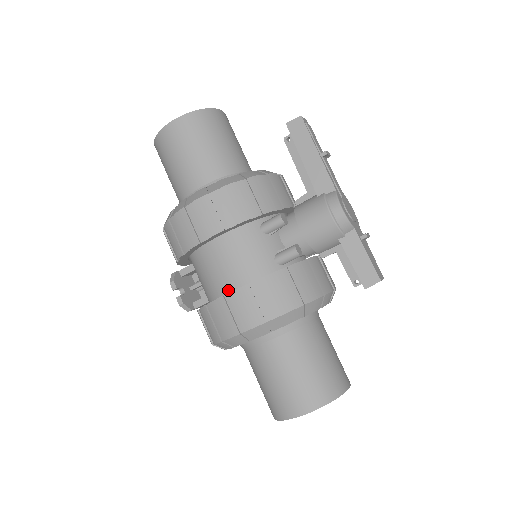
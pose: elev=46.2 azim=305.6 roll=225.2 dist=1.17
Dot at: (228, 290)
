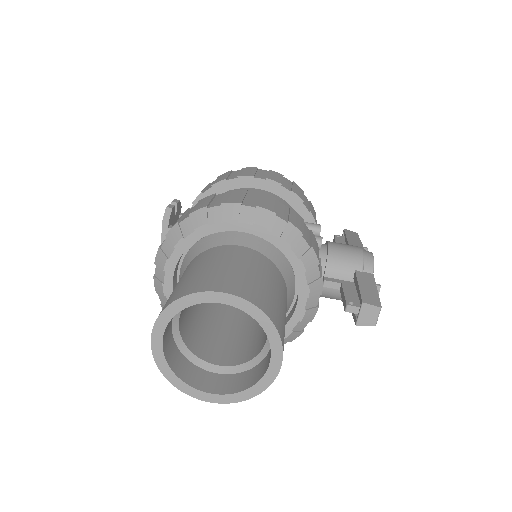
Dot at: occluded
